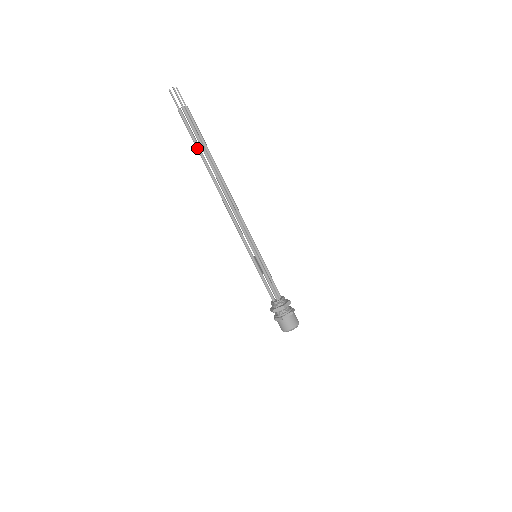
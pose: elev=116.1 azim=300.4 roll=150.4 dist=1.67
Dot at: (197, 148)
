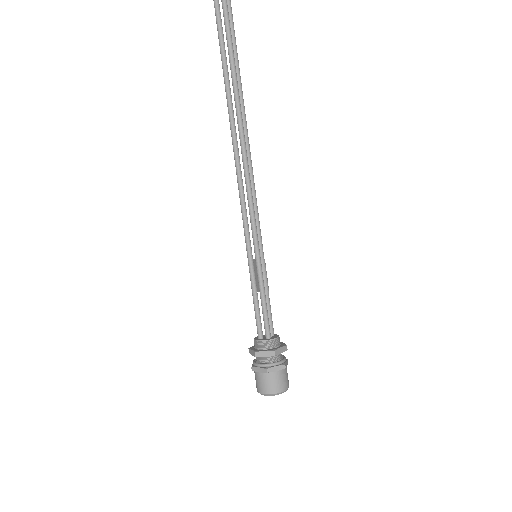
Dot at: (221, 53)
